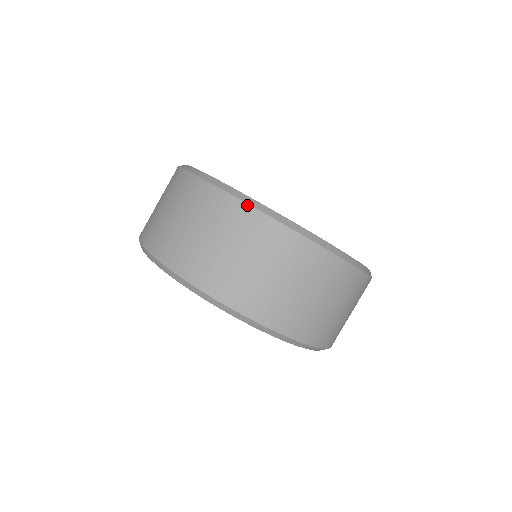
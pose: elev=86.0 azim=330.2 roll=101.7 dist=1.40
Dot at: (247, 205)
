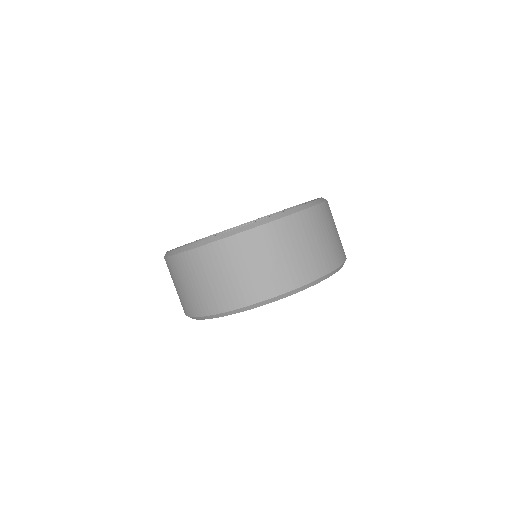
Dot at: (174, 256)
